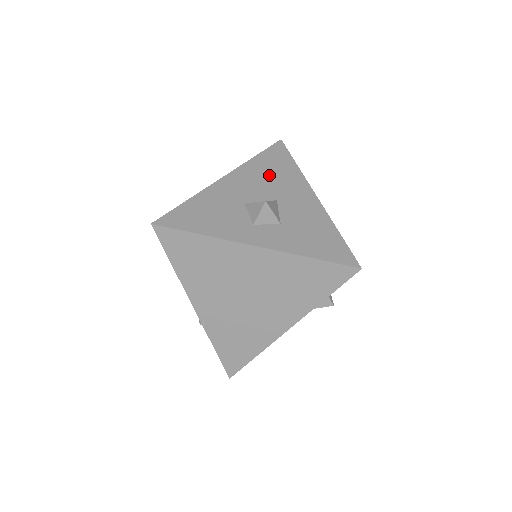
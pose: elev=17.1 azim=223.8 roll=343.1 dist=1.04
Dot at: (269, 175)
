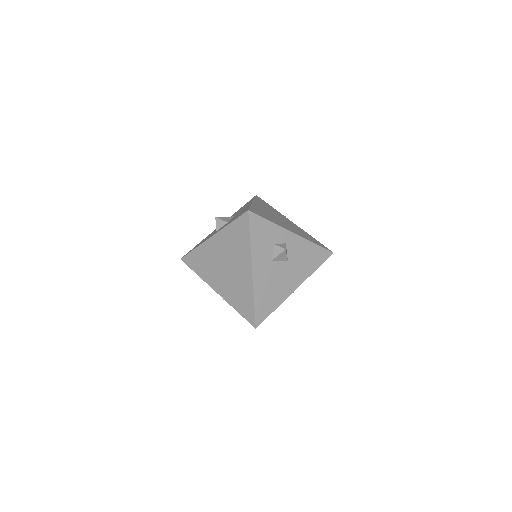
Dot at: (238, 211)
